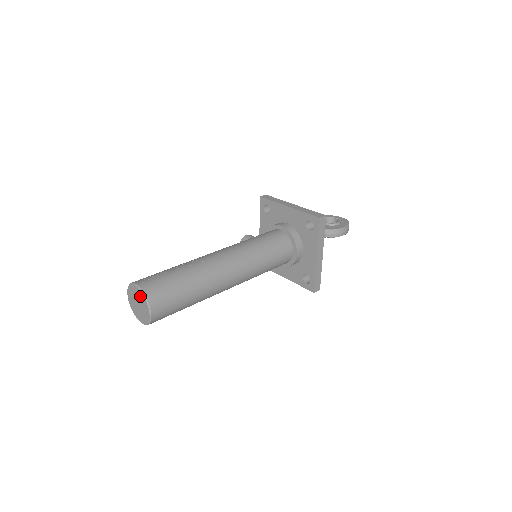
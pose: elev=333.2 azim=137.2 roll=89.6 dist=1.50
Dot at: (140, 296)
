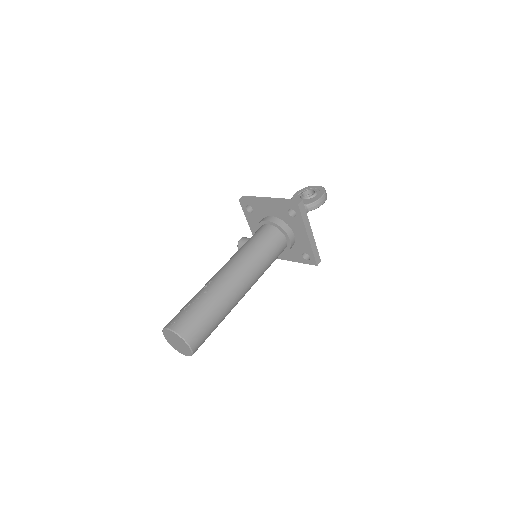
Dot at: (176, 337)
